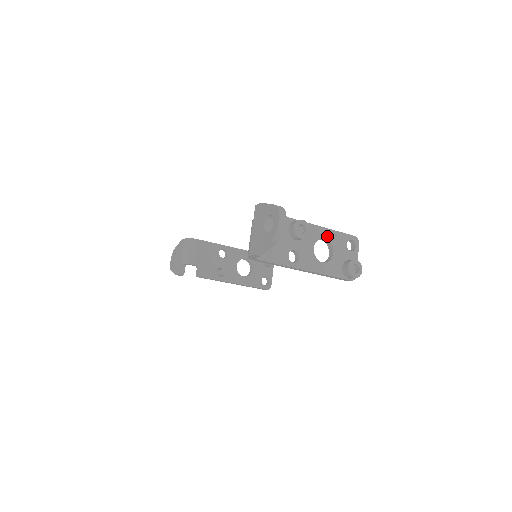
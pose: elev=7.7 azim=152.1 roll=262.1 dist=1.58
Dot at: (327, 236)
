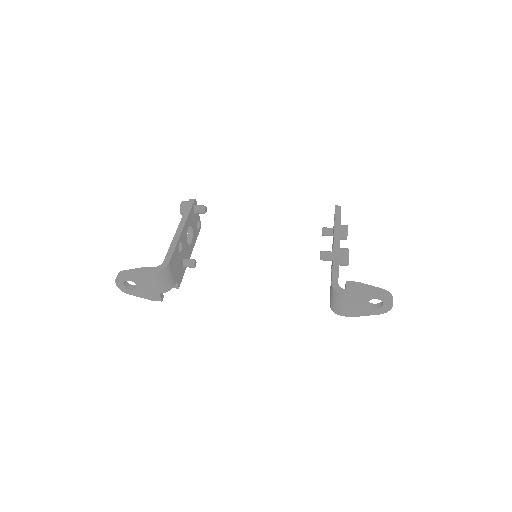
Dot at: occluded
